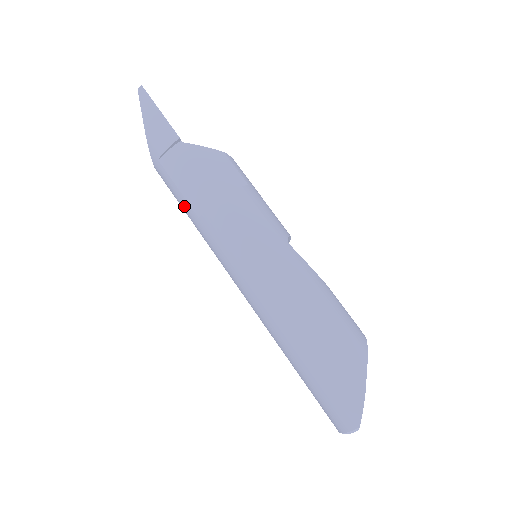
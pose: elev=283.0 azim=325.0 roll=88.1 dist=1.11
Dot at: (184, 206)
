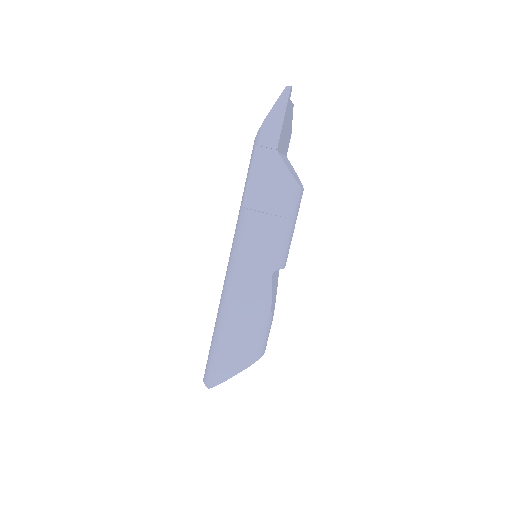
Dot at: (244, 188)
